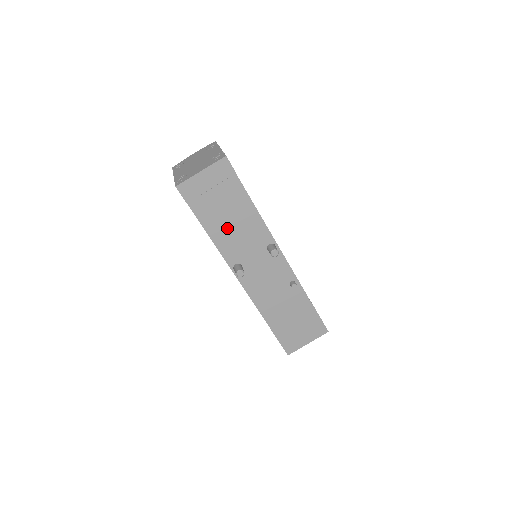
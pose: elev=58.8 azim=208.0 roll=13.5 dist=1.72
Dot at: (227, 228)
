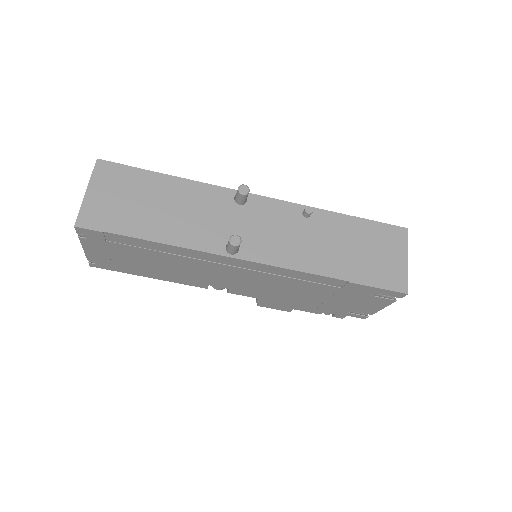
Dot at: (173, 220)
